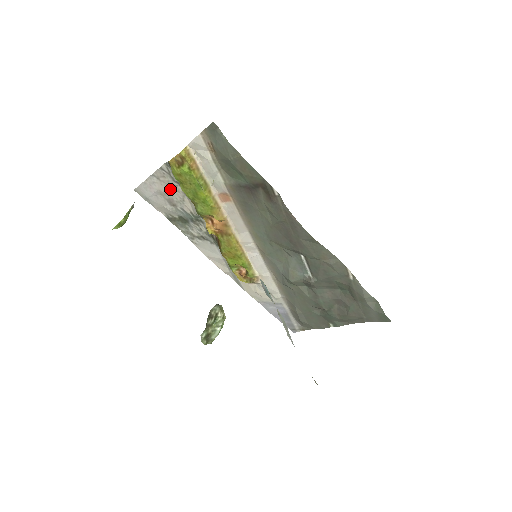
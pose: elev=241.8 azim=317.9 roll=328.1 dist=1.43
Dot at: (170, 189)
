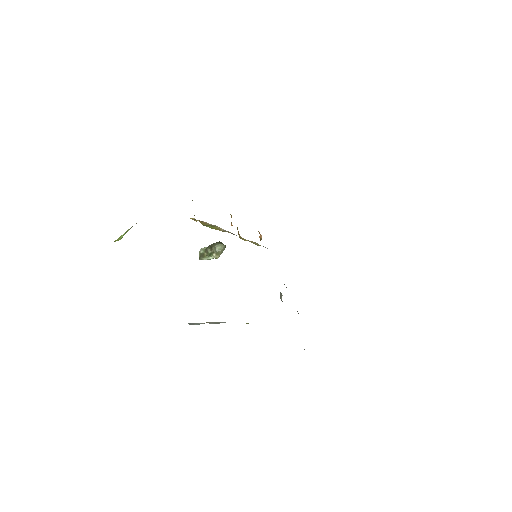
Dot at: occluded
